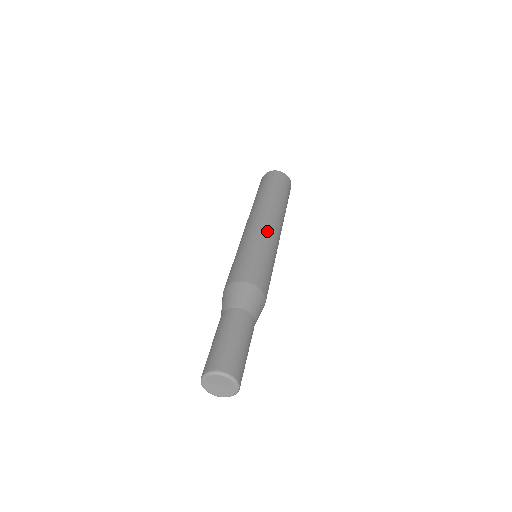
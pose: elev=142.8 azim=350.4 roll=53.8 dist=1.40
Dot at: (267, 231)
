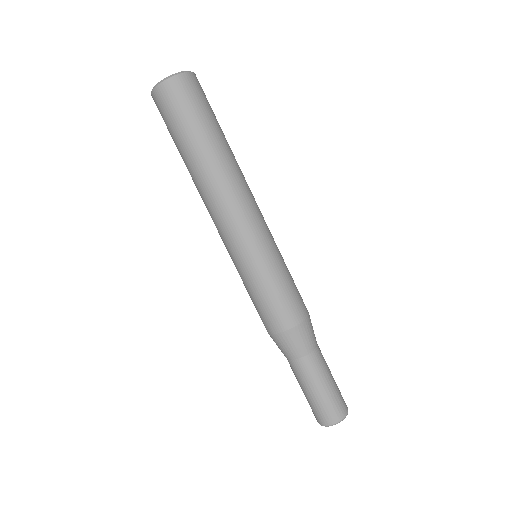
Dot at: (264, 227)
